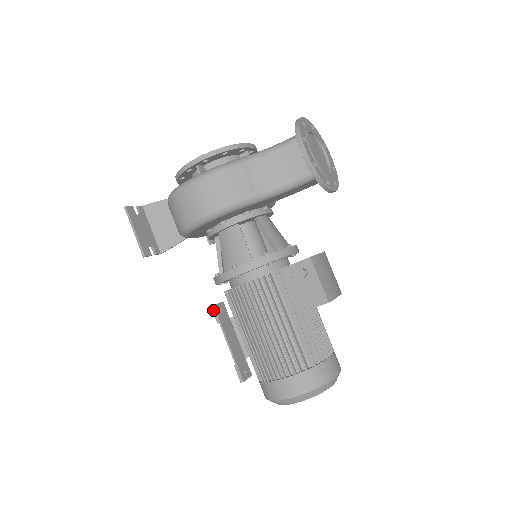
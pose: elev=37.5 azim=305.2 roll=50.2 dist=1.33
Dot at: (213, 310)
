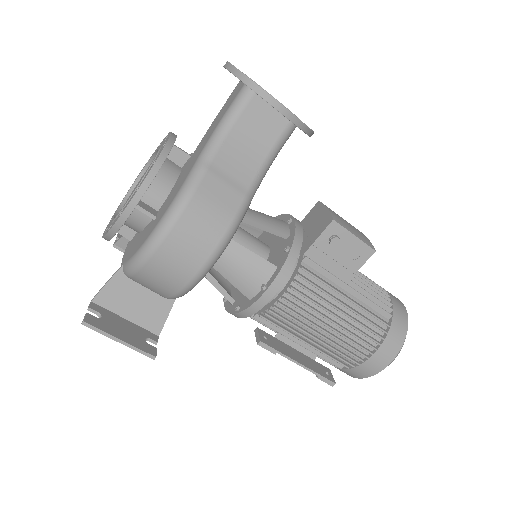
Dot at: (262, 346)
